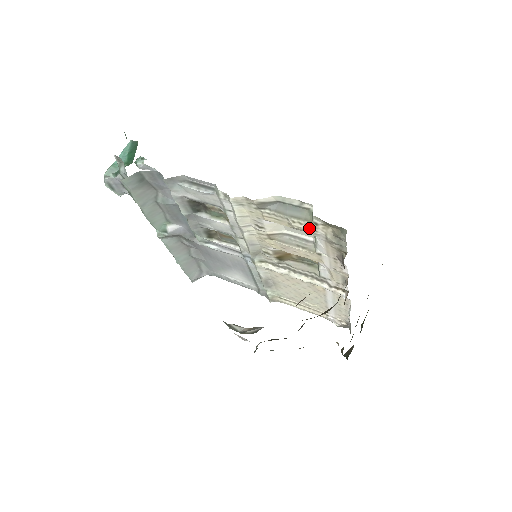
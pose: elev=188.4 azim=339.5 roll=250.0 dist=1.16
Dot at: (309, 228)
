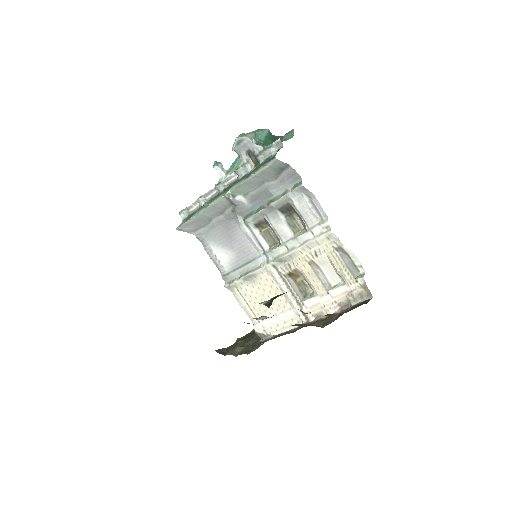
Dot at: (349, 280)
